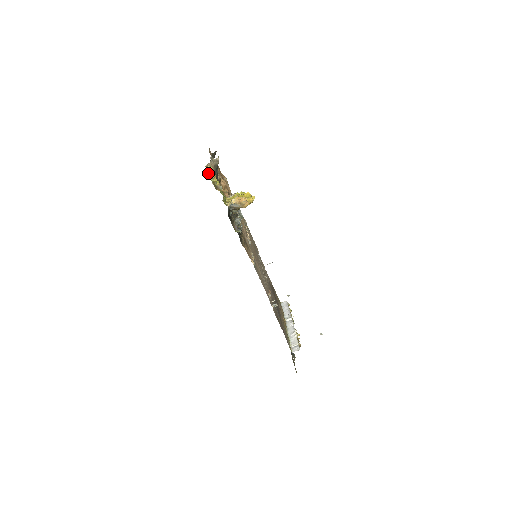
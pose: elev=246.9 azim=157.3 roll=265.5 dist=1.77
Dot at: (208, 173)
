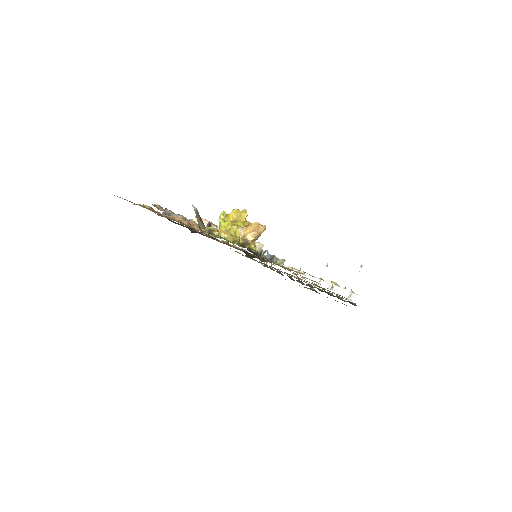
Dot at: (227, 240)
